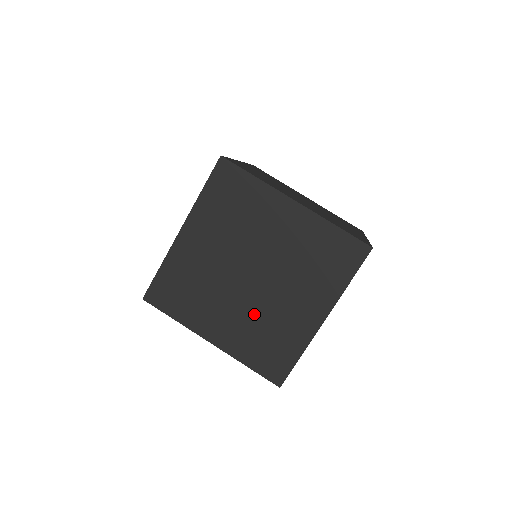
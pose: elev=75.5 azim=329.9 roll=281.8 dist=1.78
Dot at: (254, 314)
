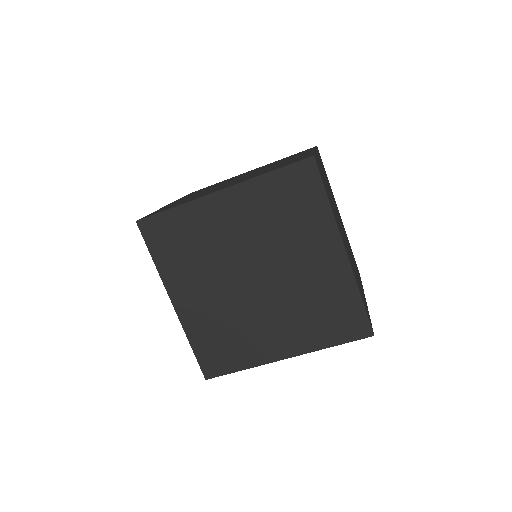
Dot at: (290, 304)
